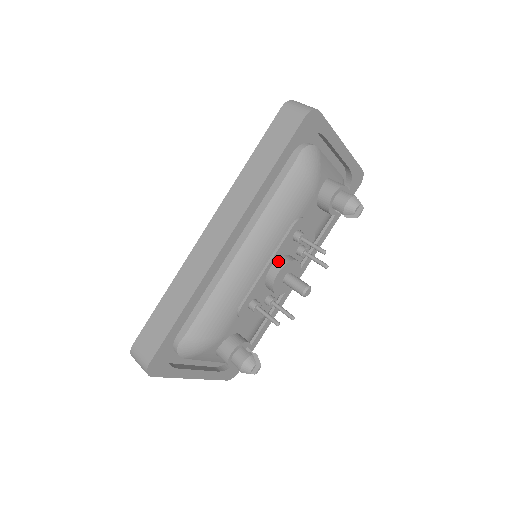
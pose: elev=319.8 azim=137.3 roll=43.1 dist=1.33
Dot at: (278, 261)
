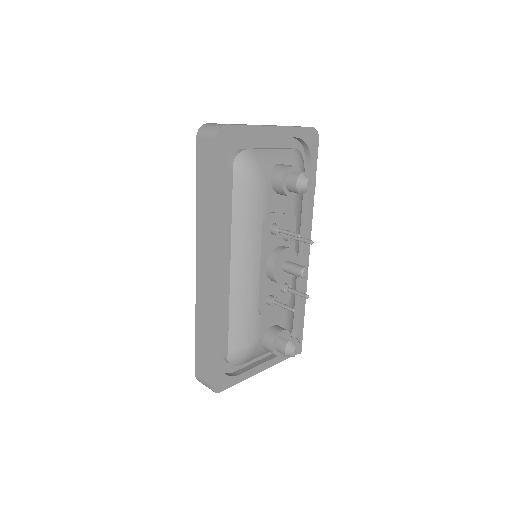
Dot at: (269, 259)
